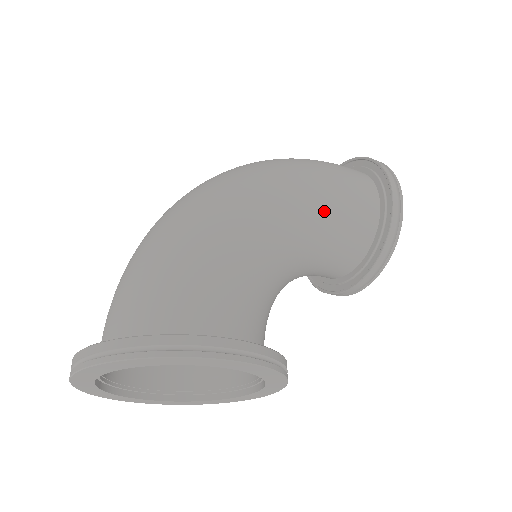
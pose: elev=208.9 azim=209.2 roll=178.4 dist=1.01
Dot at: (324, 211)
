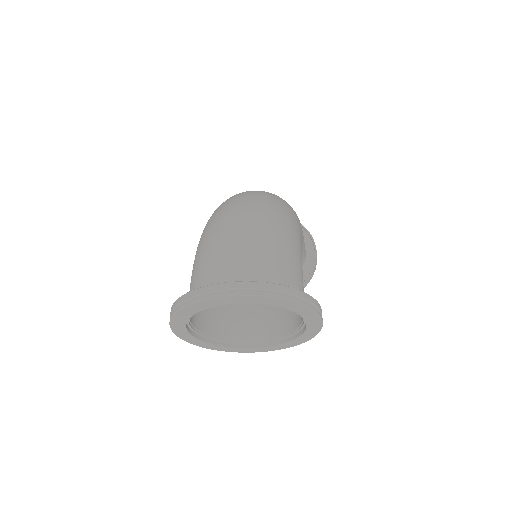
Dot at: occluded
